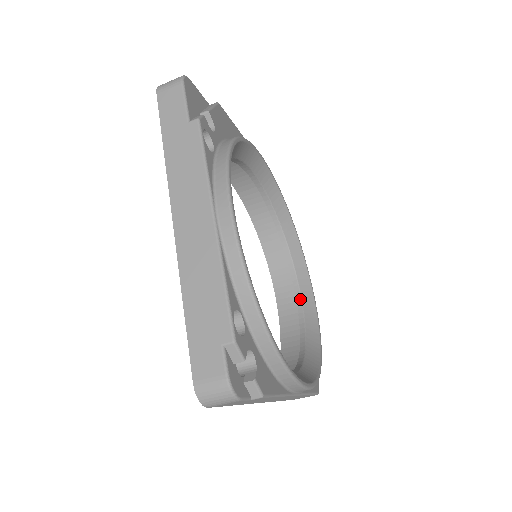
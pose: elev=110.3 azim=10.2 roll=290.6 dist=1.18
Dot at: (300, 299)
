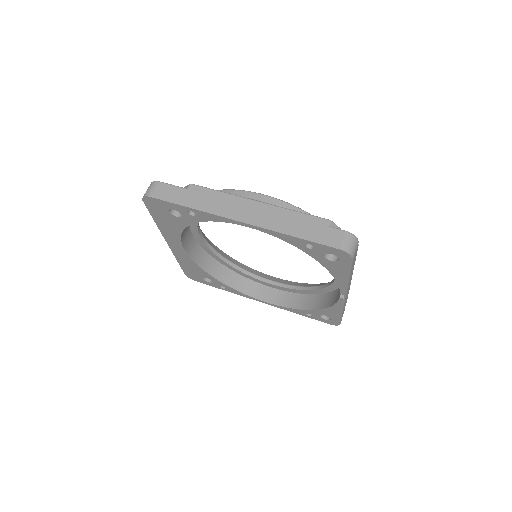
Dot at: (281, 284)
